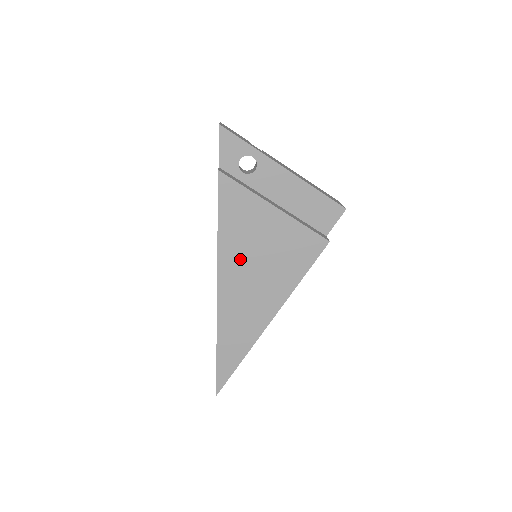
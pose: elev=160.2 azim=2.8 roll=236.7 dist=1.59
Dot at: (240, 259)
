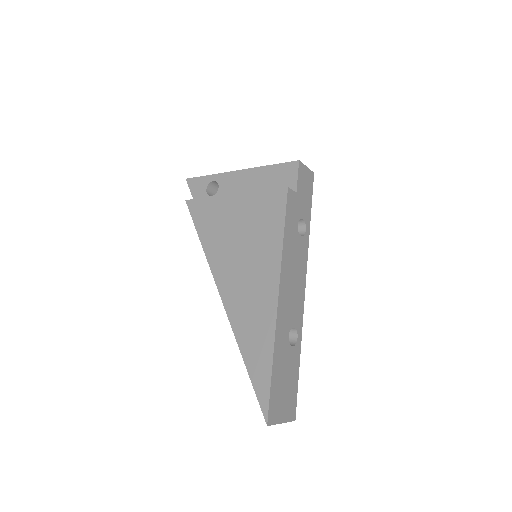
Dot at: (226, 254)
